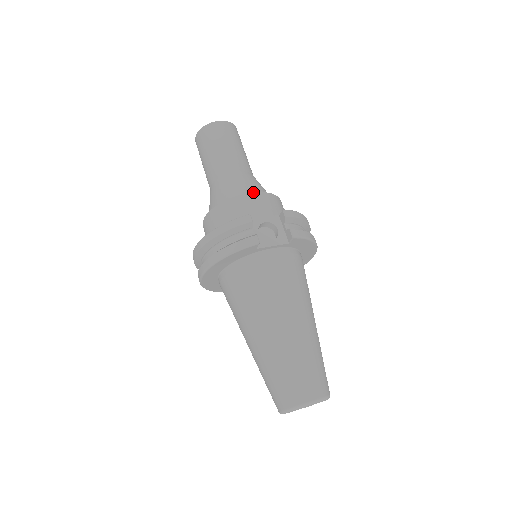
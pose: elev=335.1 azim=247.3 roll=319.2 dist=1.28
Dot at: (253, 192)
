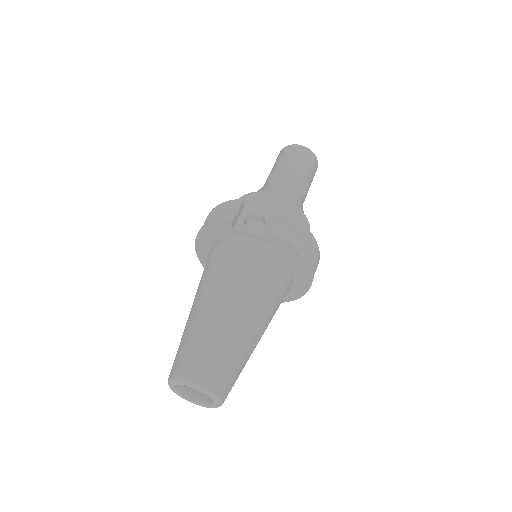
Dot at: occluded
